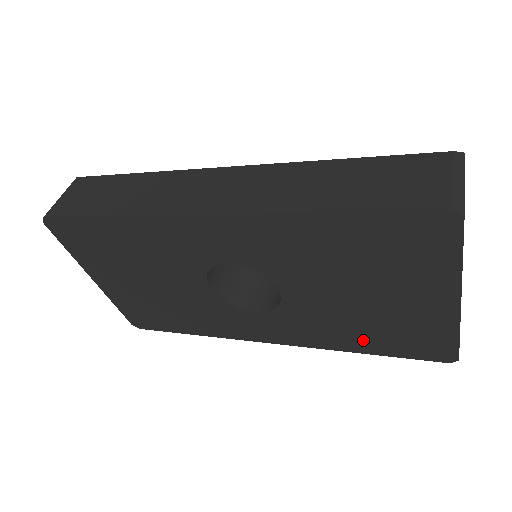
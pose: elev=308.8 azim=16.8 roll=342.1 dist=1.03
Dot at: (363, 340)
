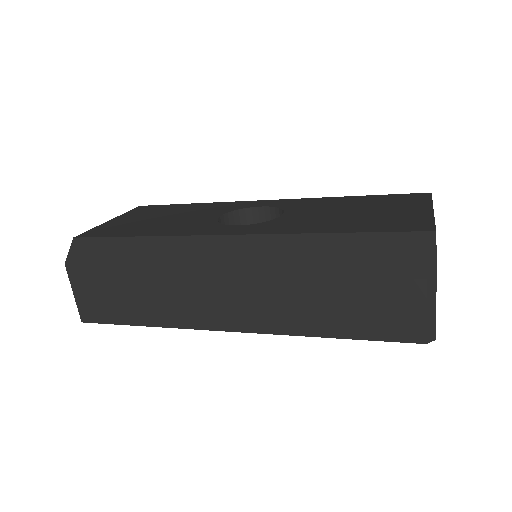
Dot at: occluded
